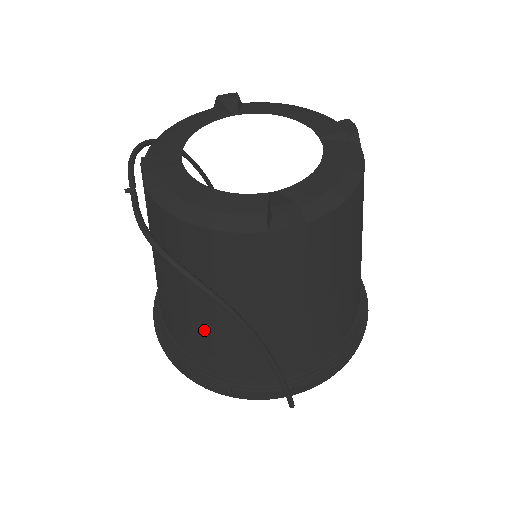
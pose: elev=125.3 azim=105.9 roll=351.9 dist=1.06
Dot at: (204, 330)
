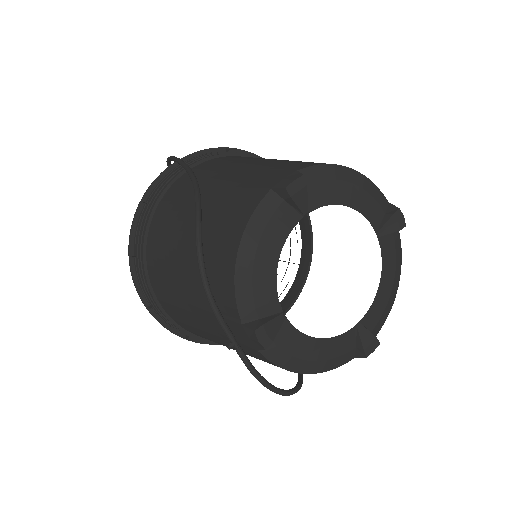
Dot at: occluded
